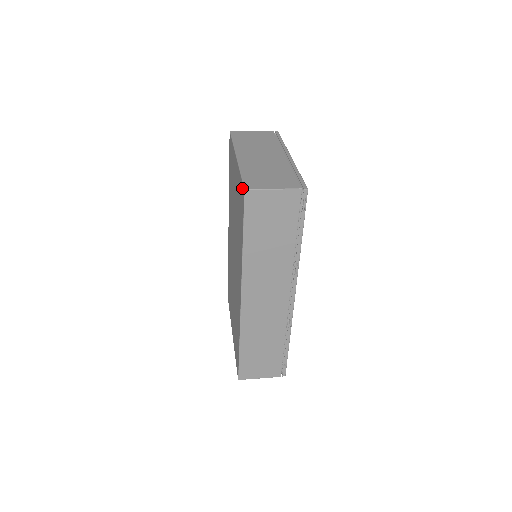
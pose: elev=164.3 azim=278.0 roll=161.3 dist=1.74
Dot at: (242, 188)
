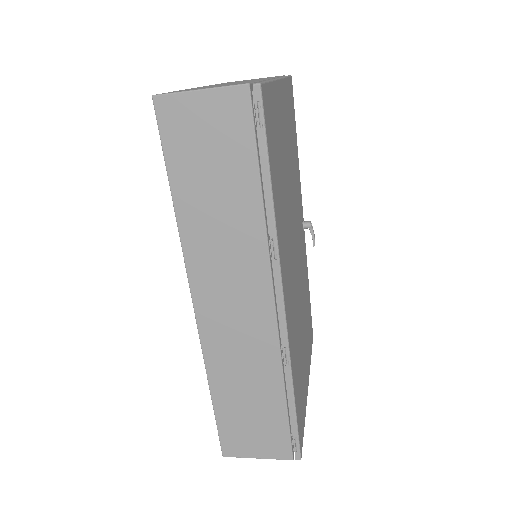
Dot at: occluded
